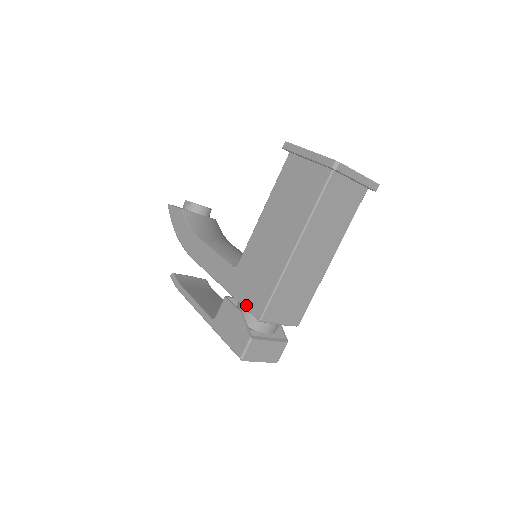
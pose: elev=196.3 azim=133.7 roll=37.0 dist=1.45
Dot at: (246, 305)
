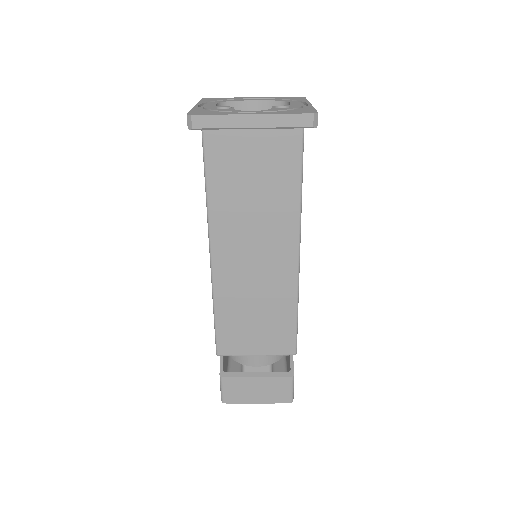
Dot at: occluded
